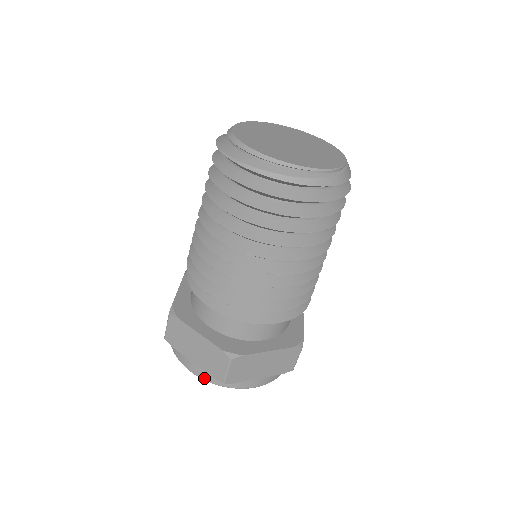
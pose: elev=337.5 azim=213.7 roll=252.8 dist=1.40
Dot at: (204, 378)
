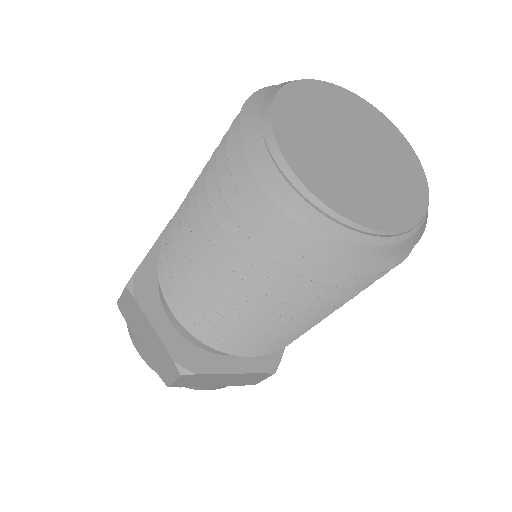
Dot at: (150, 365)
